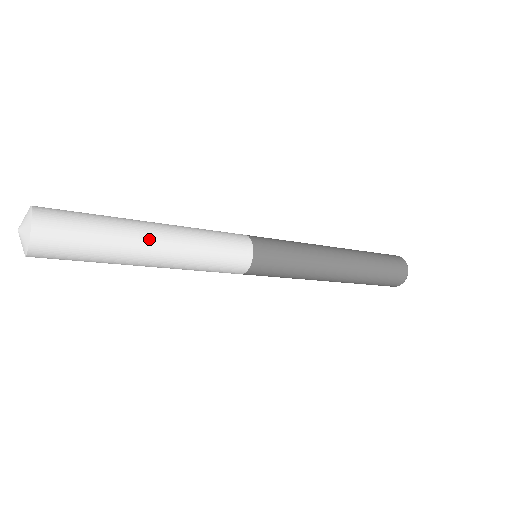
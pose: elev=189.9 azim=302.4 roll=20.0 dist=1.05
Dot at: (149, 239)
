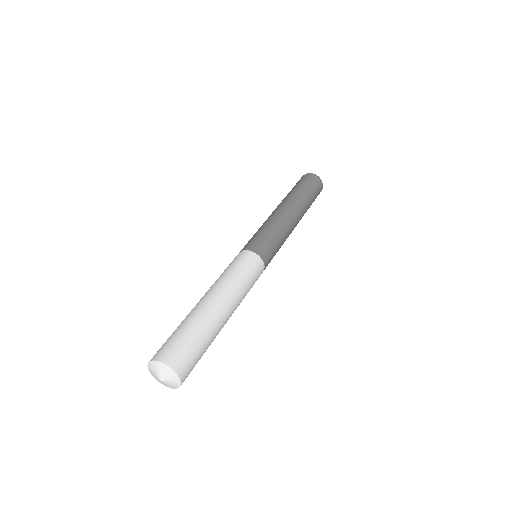
Dot at: occluded
